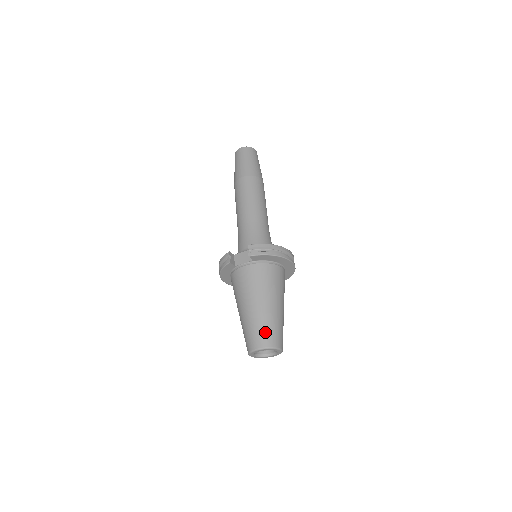
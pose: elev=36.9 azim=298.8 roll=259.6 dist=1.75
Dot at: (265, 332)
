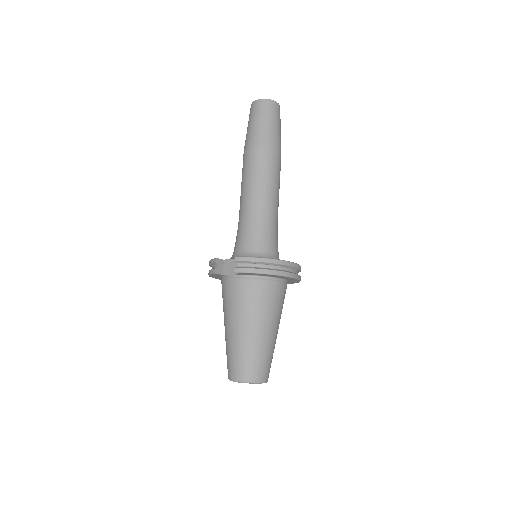
Dot at: (245, 364)
